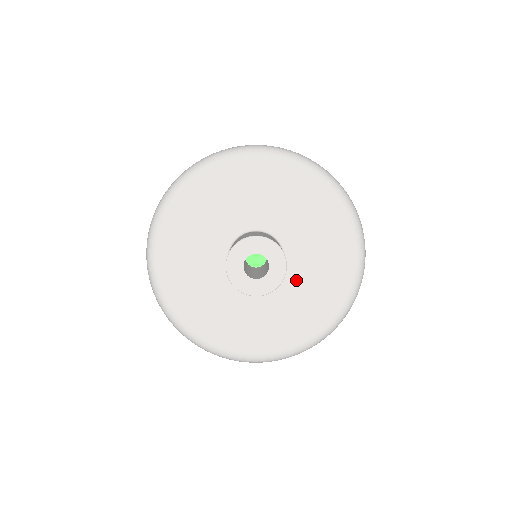
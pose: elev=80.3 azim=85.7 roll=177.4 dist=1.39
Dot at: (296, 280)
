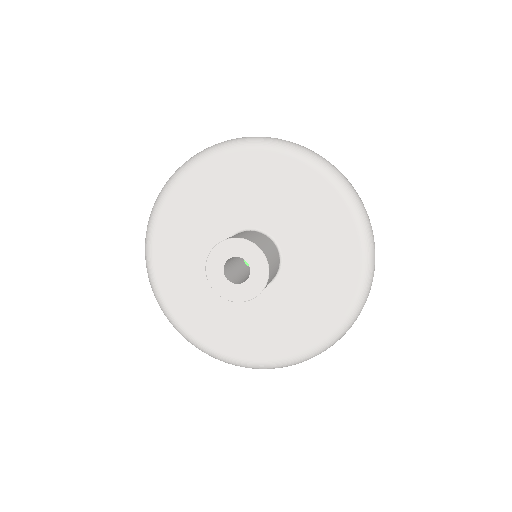
Dot at: (282, 298)
